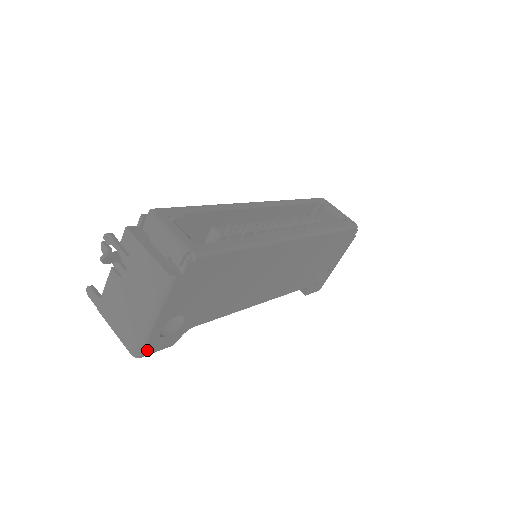
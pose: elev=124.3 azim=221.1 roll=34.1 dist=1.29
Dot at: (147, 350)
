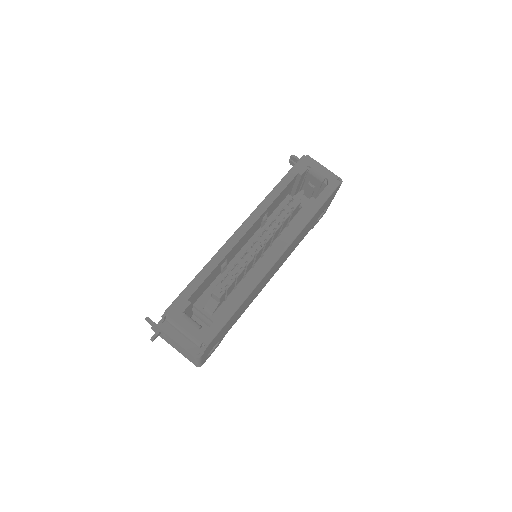
Dot at: (204, 362)
